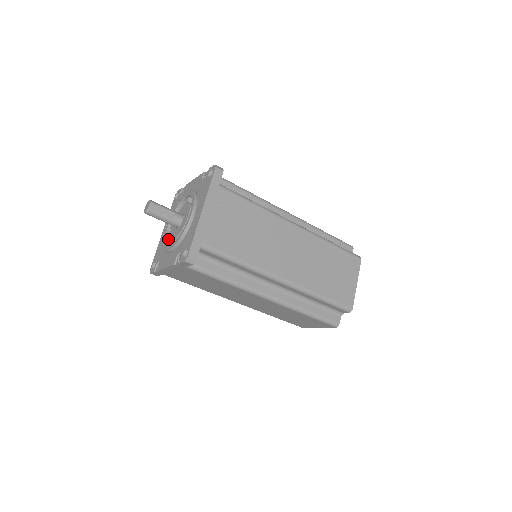
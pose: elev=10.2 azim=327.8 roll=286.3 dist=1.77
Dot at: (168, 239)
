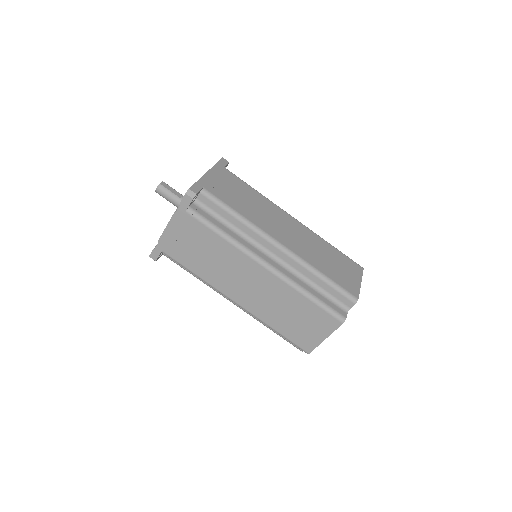
Dot at: occluded
